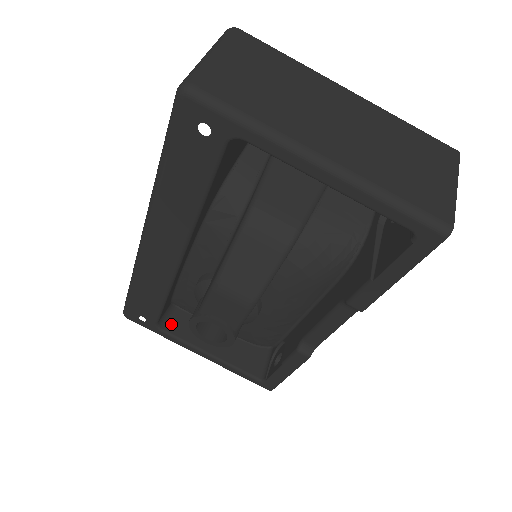
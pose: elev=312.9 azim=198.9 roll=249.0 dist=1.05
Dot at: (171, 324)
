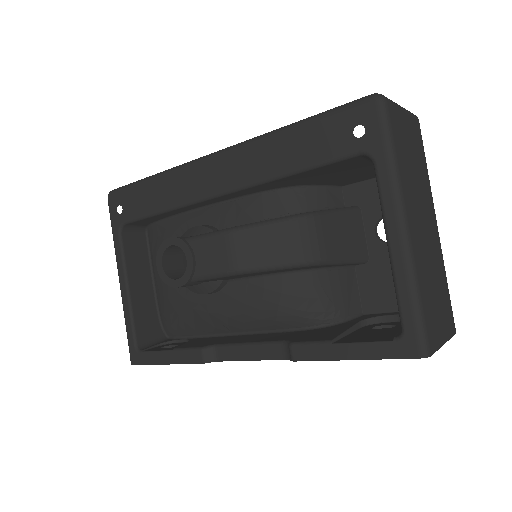
Dot at: (130, 237)
